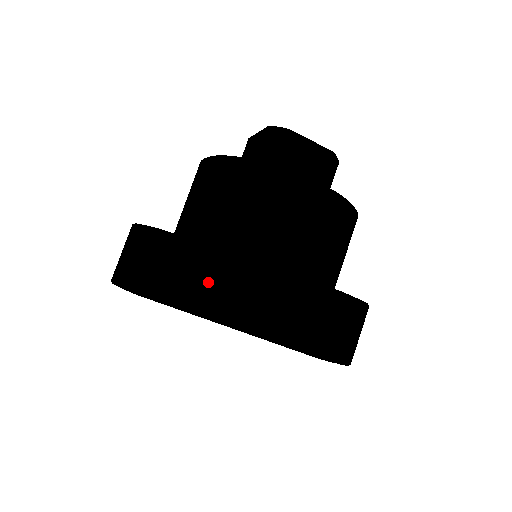
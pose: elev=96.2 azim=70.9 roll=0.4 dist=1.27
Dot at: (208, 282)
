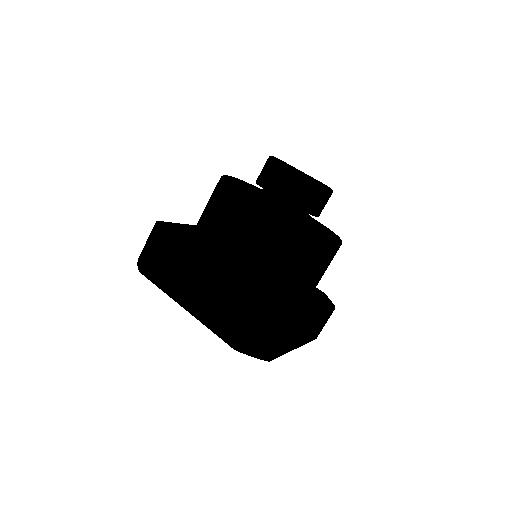
Dot at: (178, 276)
